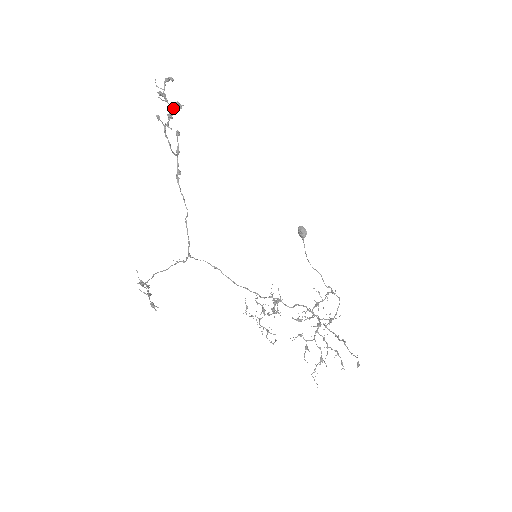
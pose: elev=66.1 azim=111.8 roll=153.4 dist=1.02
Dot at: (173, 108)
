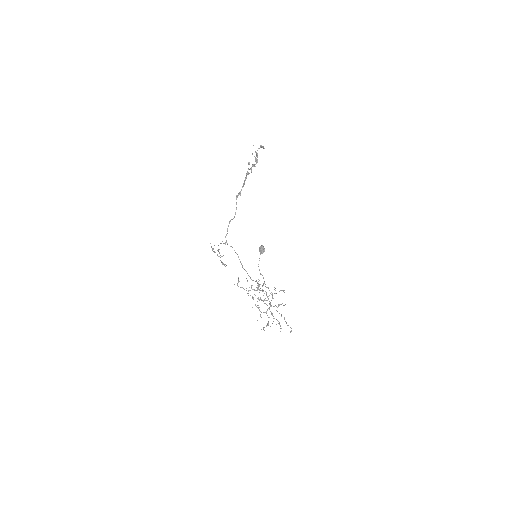
Dot at: (257, 162)
